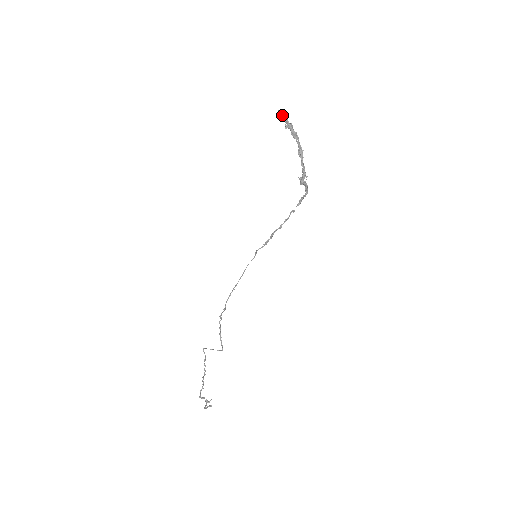
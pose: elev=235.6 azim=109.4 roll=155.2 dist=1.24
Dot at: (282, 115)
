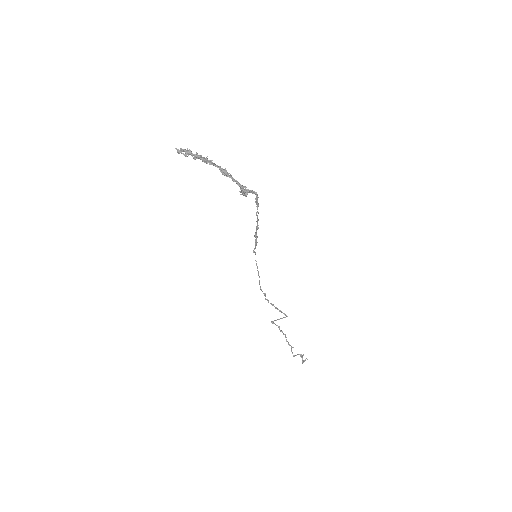
Dot at: occluded
